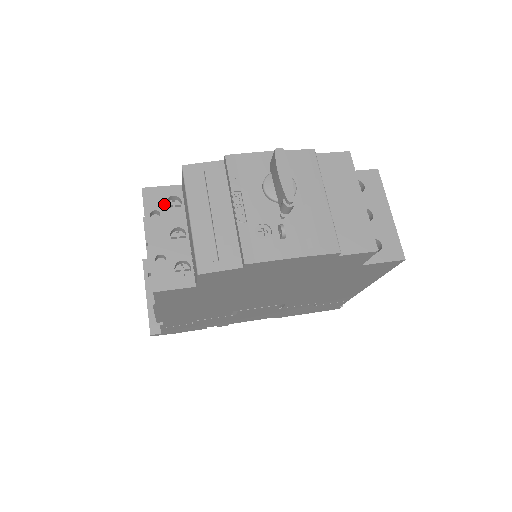
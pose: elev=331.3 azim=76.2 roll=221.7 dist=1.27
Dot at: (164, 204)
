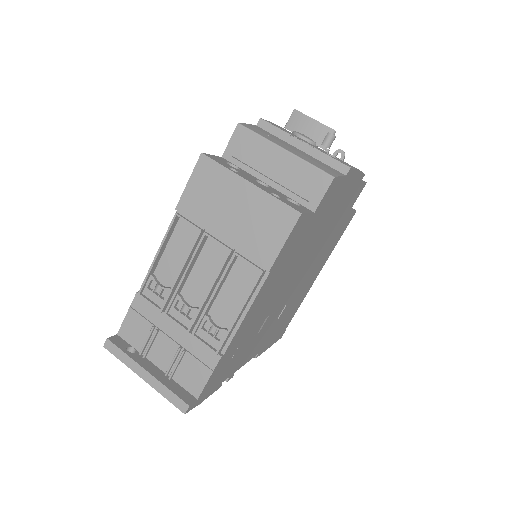
Dot at: (229, 165)
